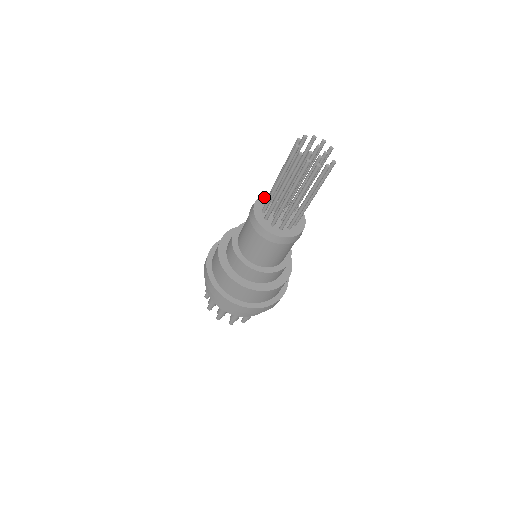
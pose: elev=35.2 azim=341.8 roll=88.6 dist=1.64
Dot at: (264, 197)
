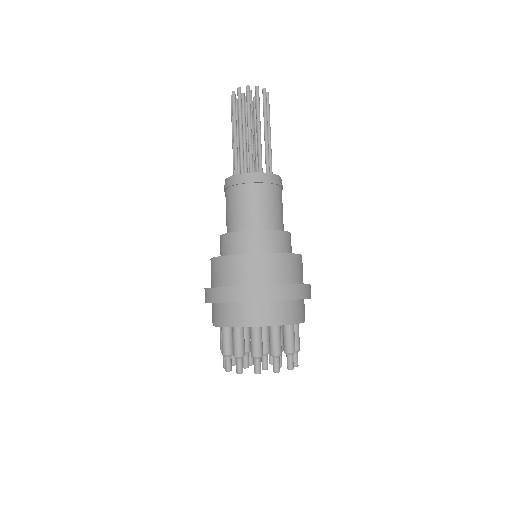
Dot at: occluded
